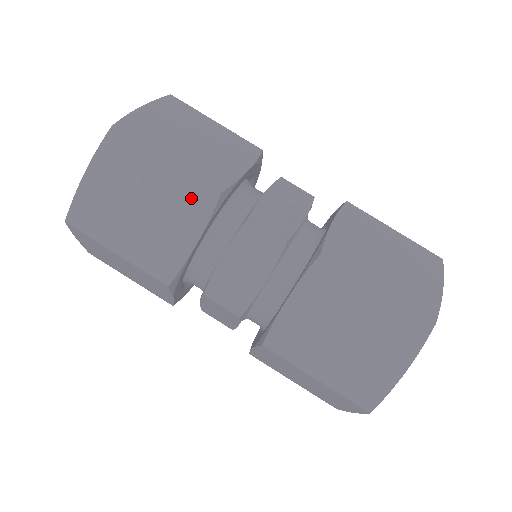
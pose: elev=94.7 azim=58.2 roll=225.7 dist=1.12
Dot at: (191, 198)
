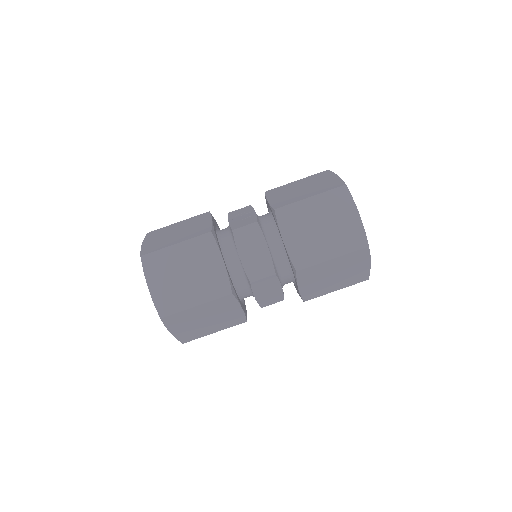
Dot at: (202, 247)
